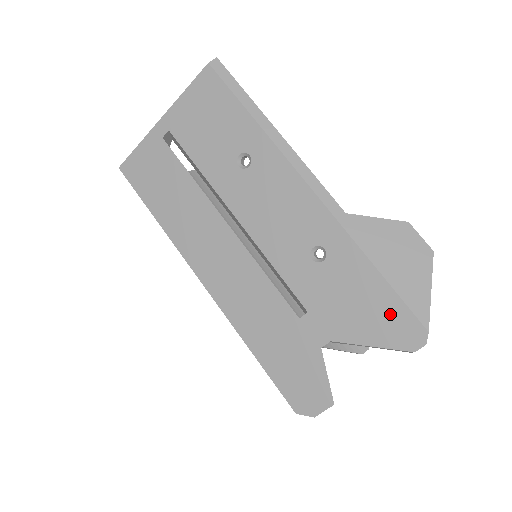
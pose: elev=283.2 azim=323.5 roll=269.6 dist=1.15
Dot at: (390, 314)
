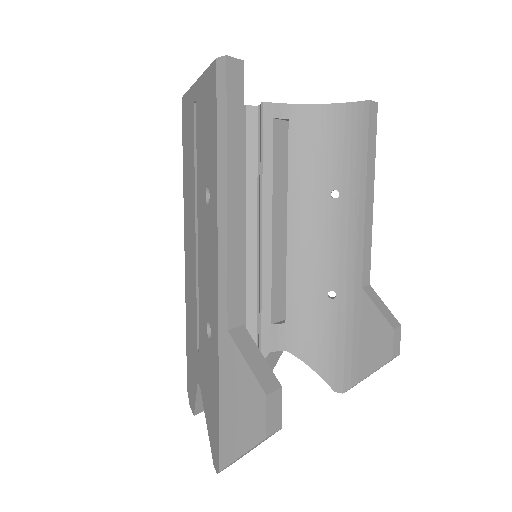
Dot at: (214, 428)
